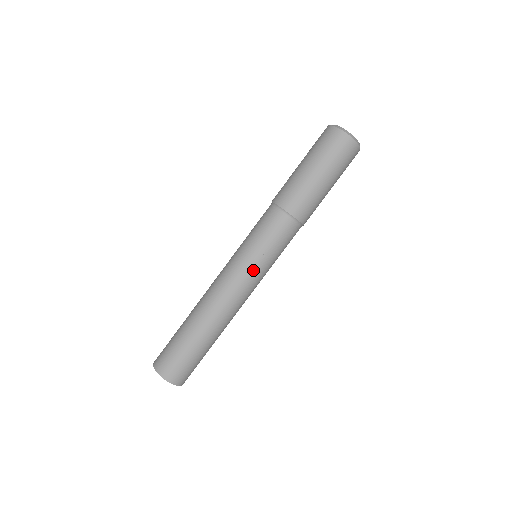
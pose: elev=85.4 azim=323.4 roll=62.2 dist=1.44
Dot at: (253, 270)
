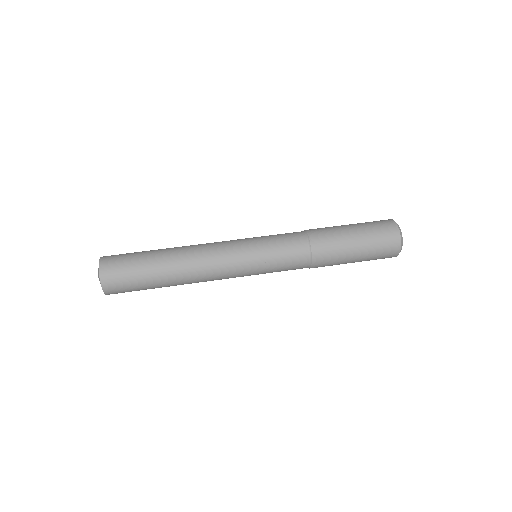
Dot at: (243, 242)
